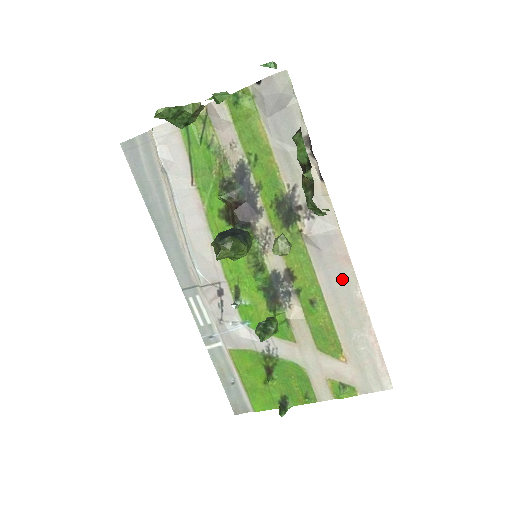
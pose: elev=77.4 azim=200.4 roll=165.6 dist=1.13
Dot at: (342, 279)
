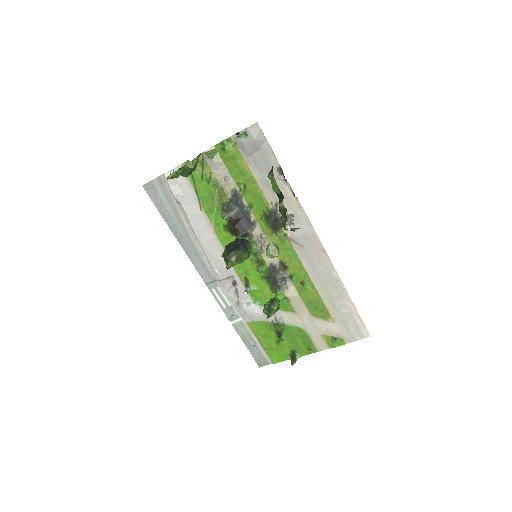
Dot at: (321, 265)
